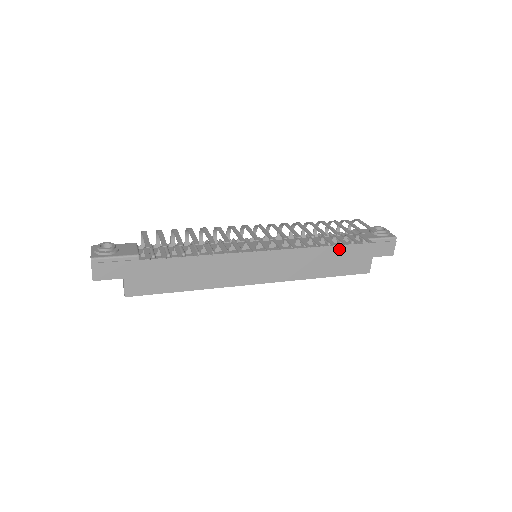
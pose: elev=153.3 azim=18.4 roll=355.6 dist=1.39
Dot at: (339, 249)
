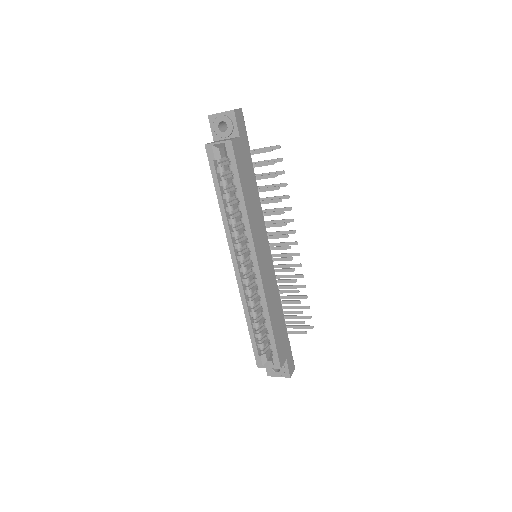
Dot at: (283, 321)
